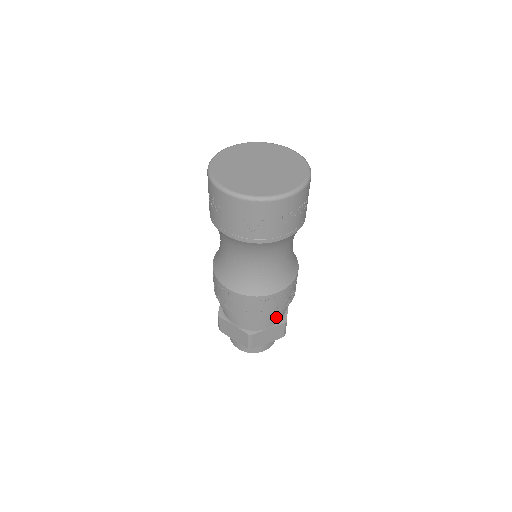
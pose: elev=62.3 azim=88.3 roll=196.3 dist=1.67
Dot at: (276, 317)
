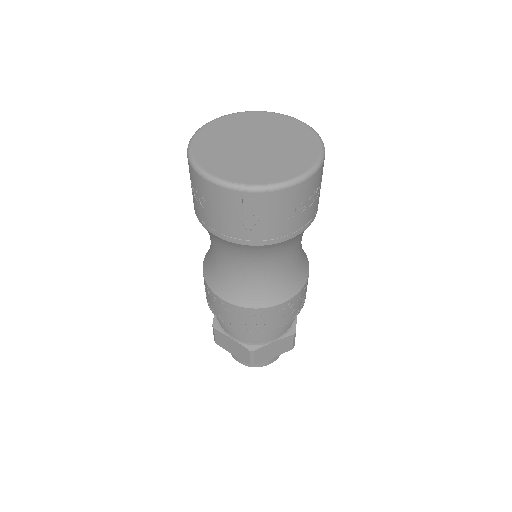
Dot at: (283, 329)
